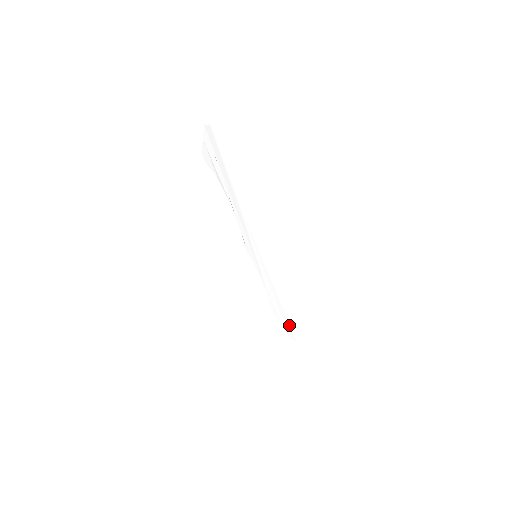
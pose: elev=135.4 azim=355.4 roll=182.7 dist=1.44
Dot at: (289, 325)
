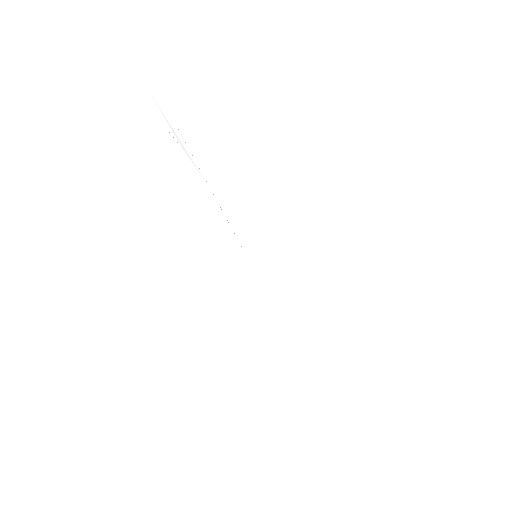
Dot at: (323, 356)
